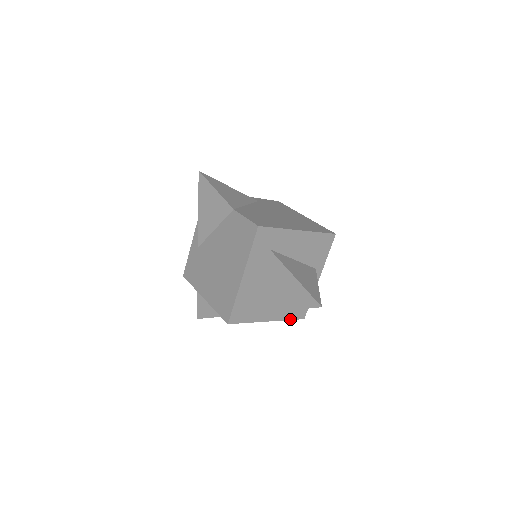
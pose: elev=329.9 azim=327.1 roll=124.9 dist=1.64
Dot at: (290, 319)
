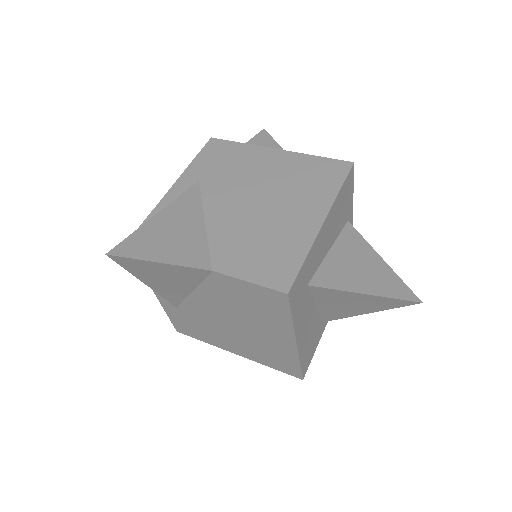
Dot at: occluded
